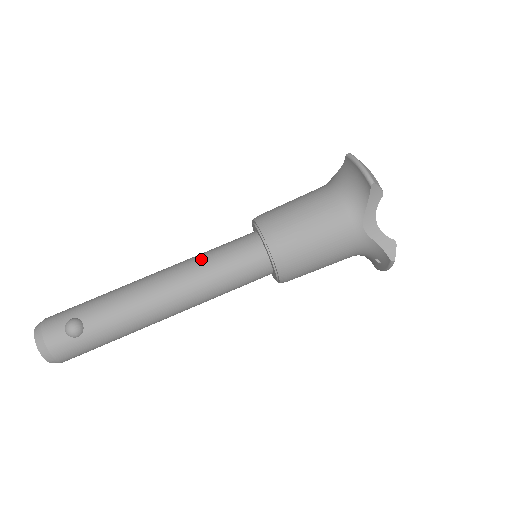
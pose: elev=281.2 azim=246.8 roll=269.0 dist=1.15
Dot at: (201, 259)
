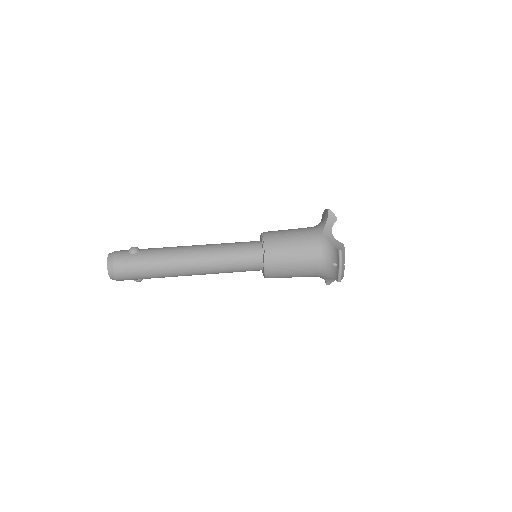
Dot at: occluded
